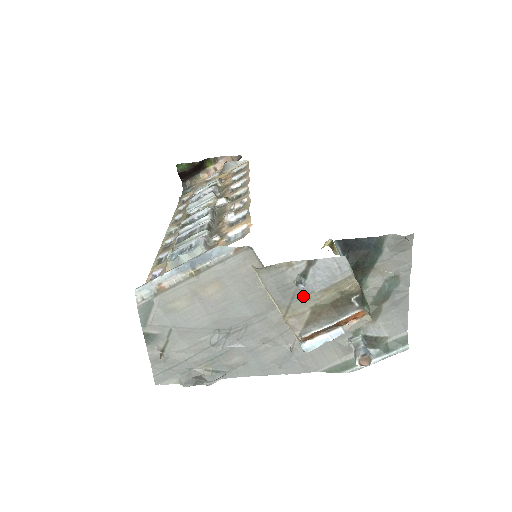
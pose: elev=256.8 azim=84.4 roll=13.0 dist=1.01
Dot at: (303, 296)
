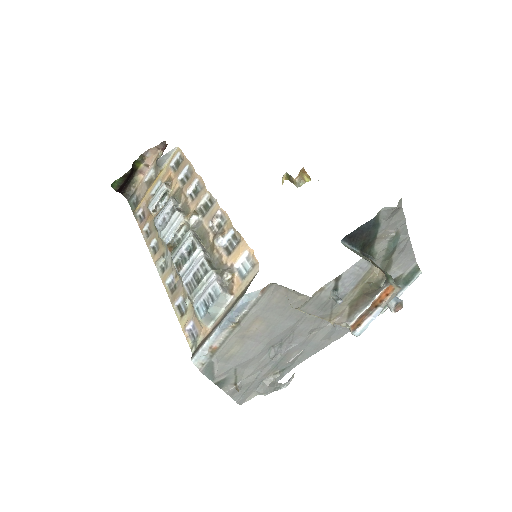
Dot at: occluded
